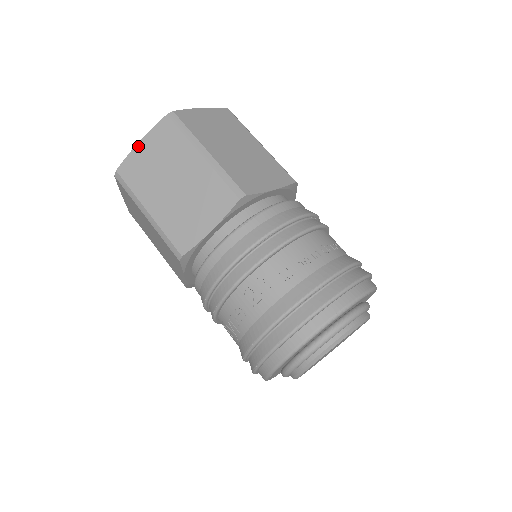
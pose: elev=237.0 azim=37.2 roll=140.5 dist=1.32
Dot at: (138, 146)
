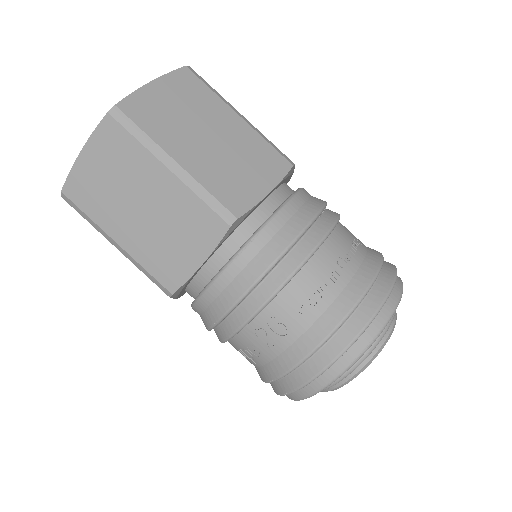
Dot at: (80, 158)
